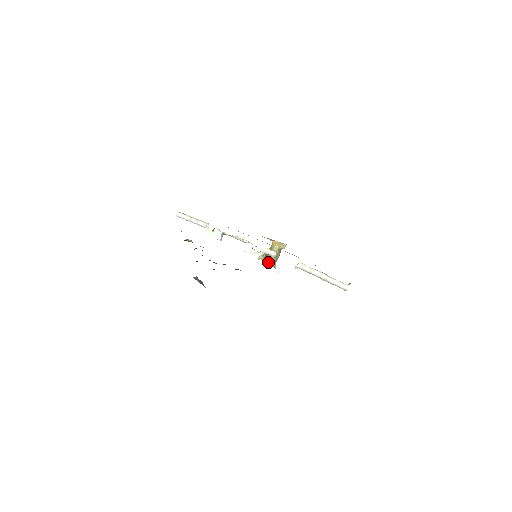
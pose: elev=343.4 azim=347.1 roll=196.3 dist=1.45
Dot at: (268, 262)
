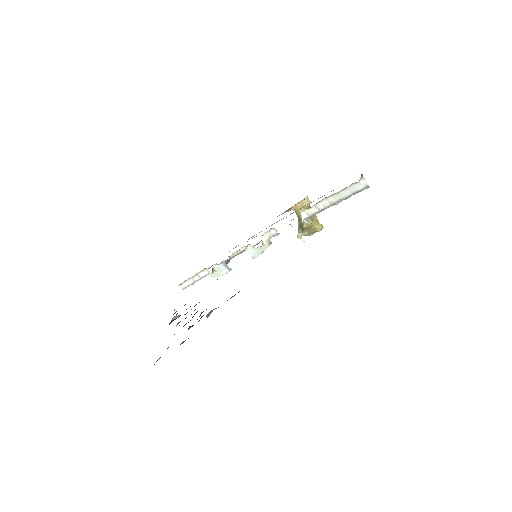
Dot at: (310, 231)
